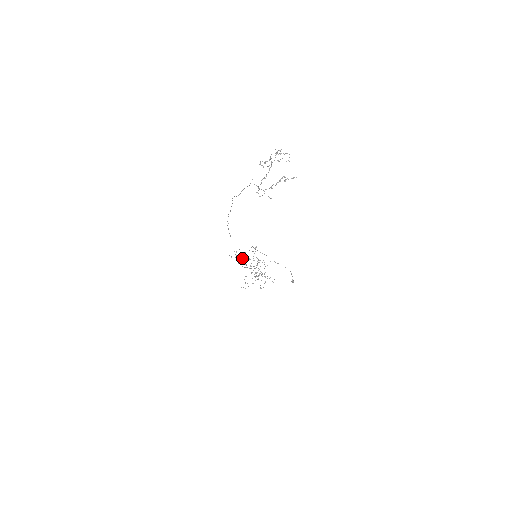
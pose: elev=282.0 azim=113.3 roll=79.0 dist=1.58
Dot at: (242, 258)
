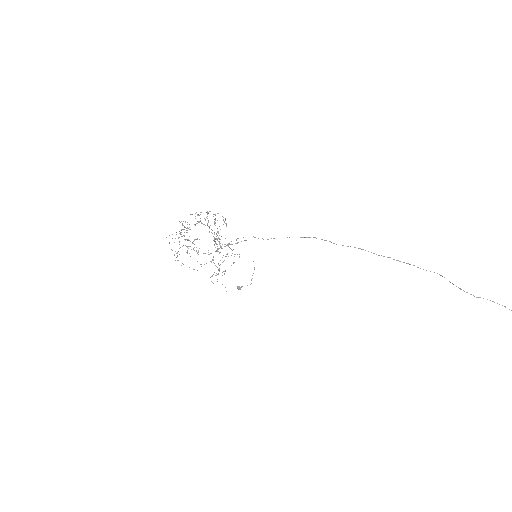
Dot at: occluded
